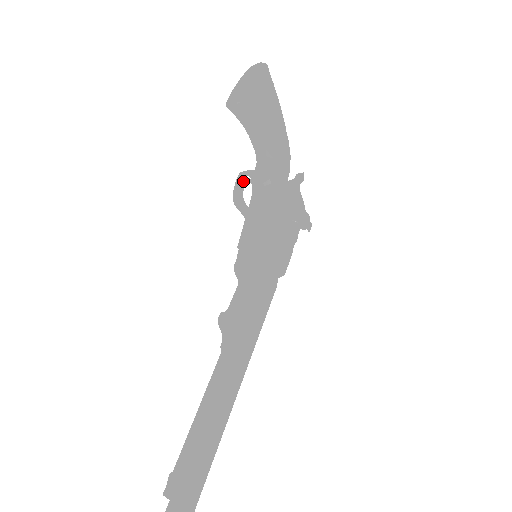
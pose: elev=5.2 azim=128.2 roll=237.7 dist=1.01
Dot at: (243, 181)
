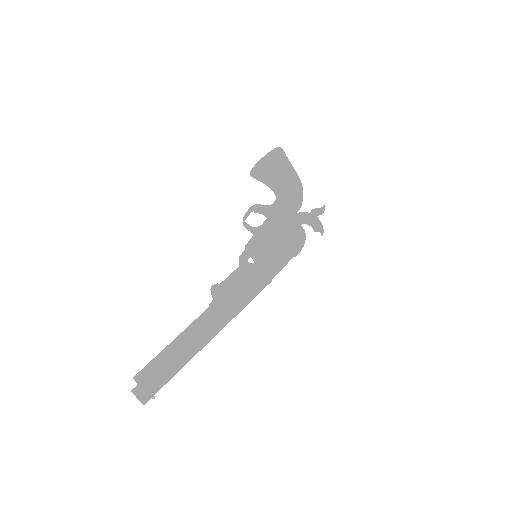
Dot at: (247, 211)
